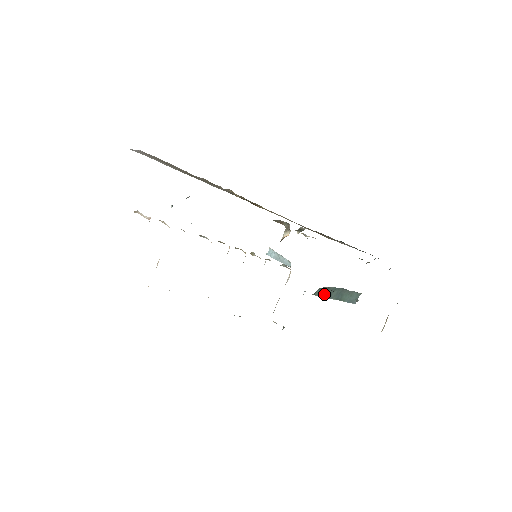
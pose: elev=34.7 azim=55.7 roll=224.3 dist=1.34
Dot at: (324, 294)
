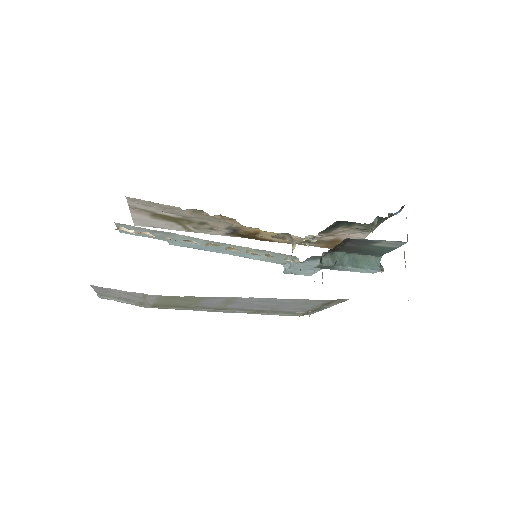
Dot at: (333, 262)
